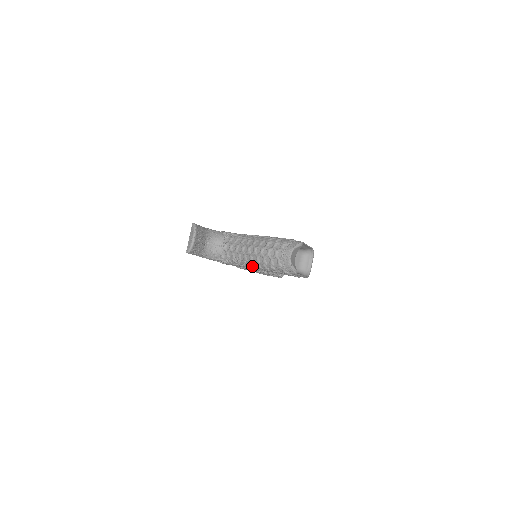
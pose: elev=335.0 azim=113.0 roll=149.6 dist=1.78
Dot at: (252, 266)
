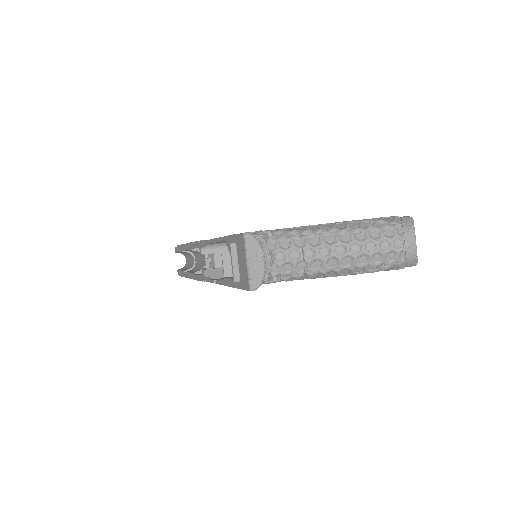
Dot at: (331, 274)
